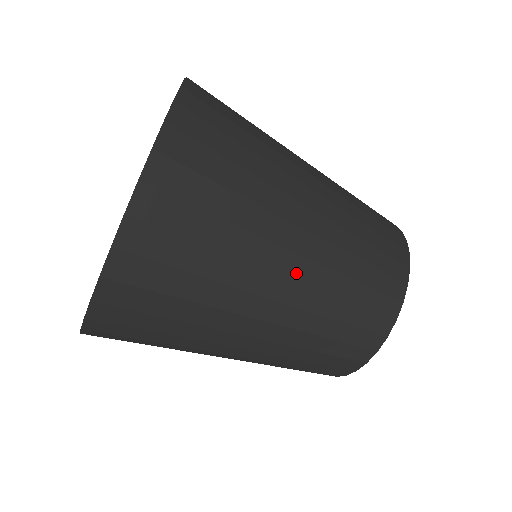
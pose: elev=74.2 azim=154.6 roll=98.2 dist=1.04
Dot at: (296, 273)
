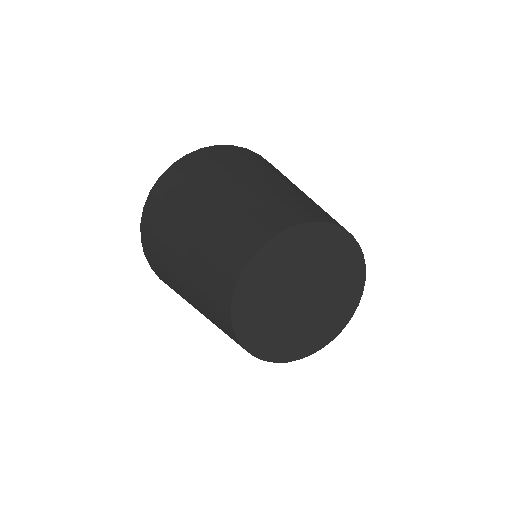
Dot at: (248, 184)
